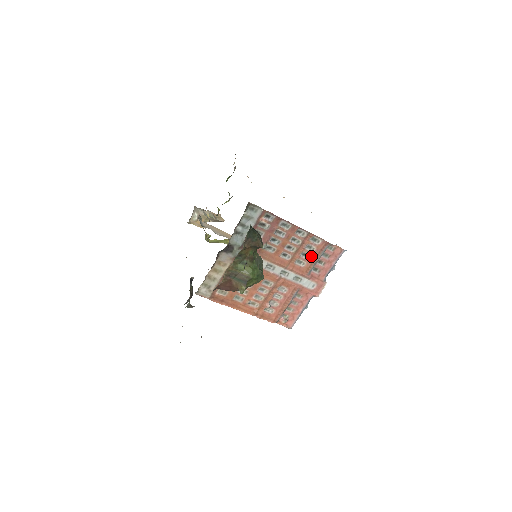
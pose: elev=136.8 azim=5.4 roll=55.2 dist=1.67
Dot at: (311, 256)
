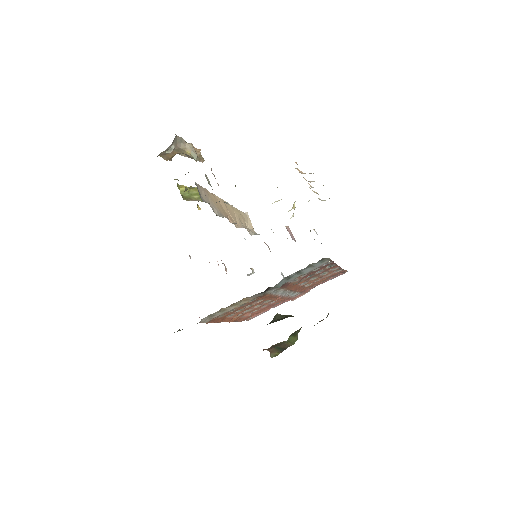
Dot at: (320, 279)
